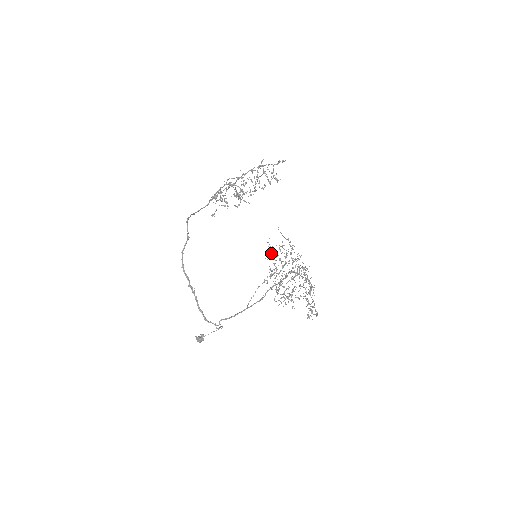
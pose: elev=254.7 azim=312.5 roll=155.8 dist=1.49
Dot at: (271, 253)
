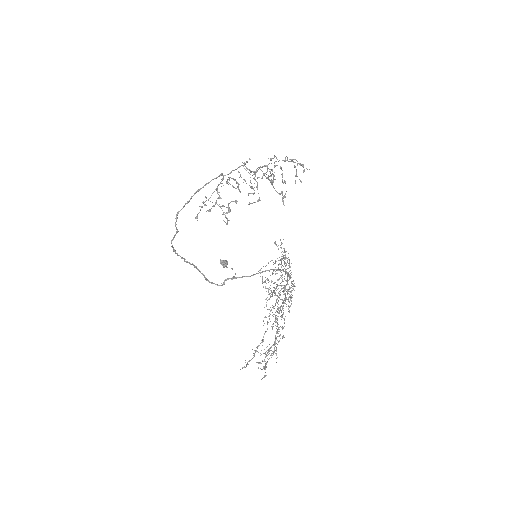
Dot at: occluded
